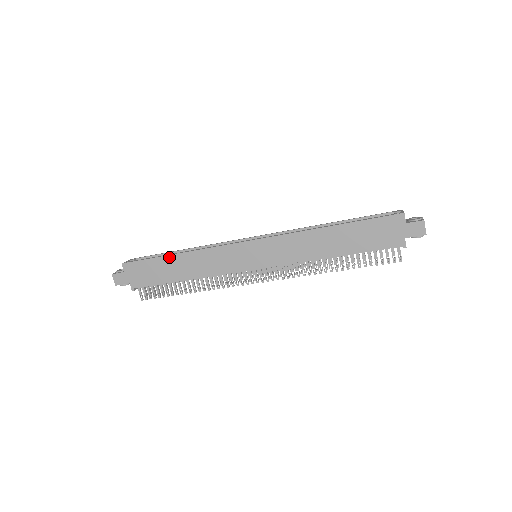
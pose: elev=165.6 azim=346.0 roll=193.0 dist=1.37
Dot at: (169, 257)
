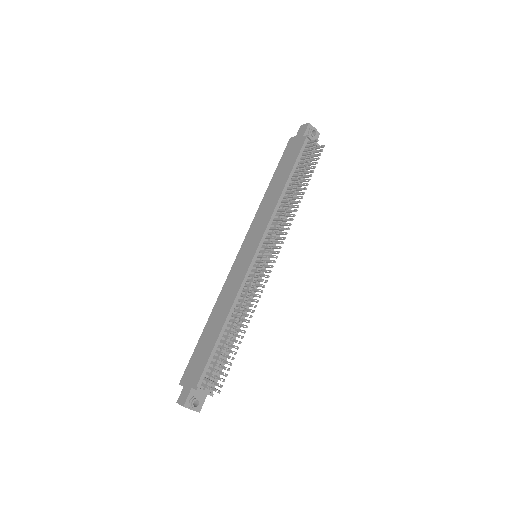
Dot at: (204, 330)
